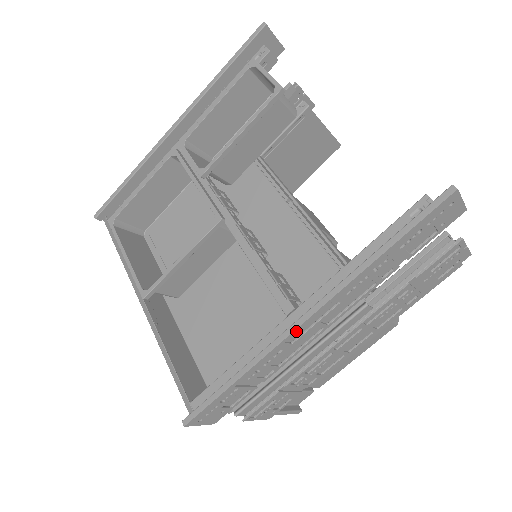
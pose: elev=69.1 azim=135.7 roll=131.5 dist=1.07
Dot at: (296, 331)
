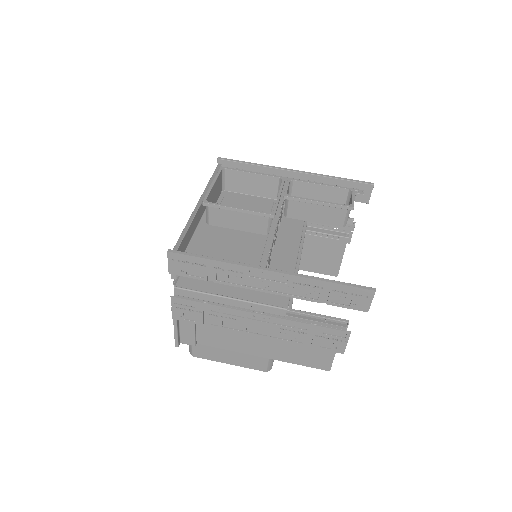
Dot at: (260, 270)
